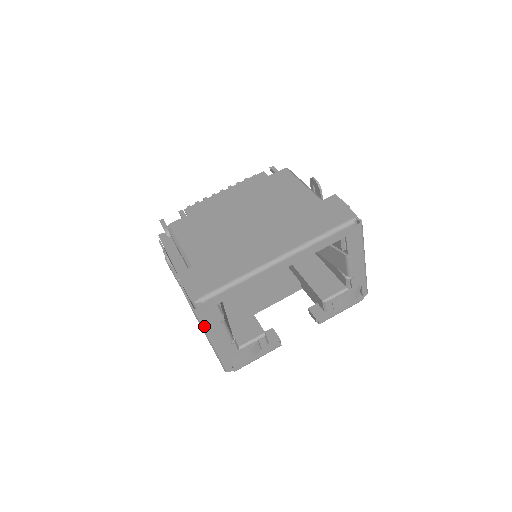
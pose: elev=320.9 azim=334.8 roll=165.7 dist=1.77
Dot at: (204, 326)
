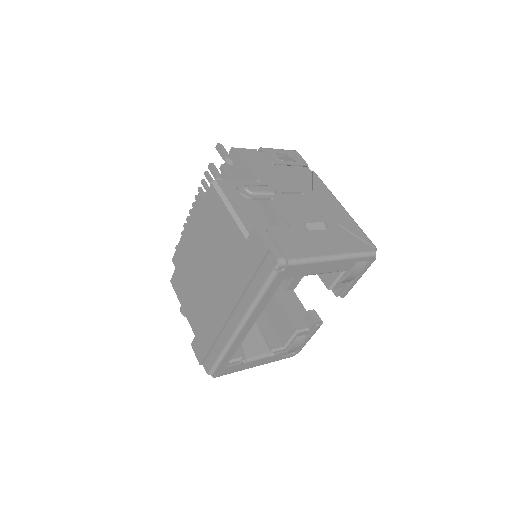
Dot at: occluded
